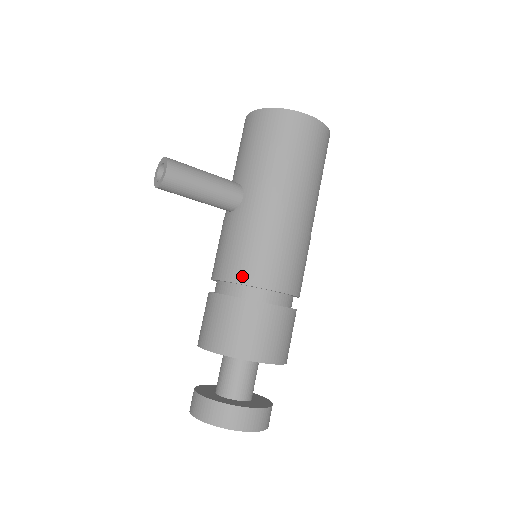
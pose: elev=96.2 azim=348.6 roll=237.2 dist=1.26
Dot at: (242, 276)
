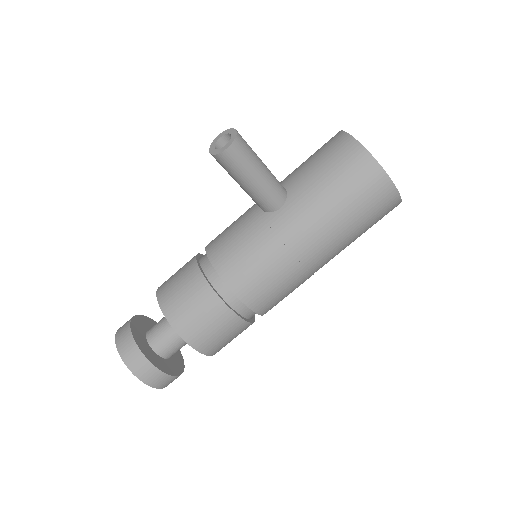
Dot at: (228, 274)
